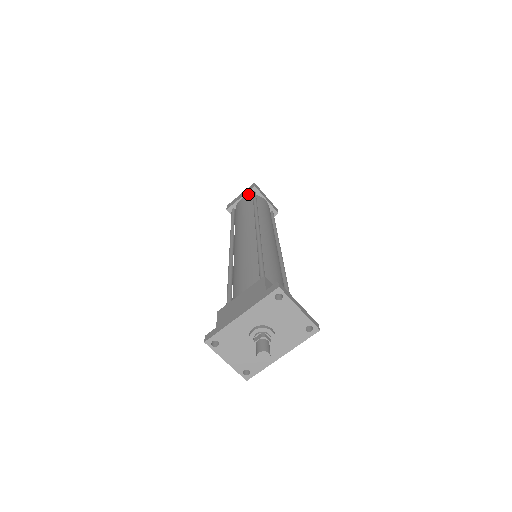
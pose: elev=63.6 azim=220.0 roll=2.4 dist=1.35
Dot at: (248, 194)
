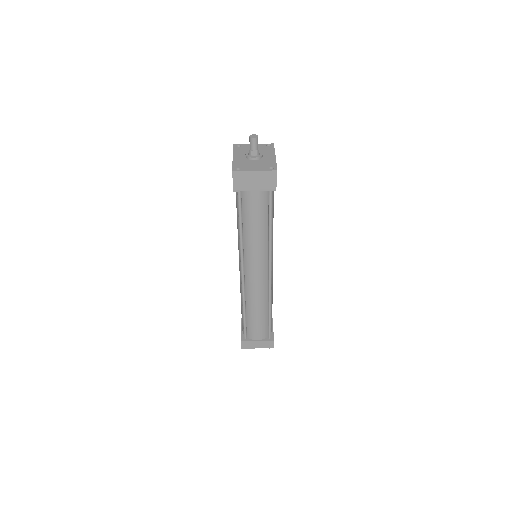
Dot at: occluded
